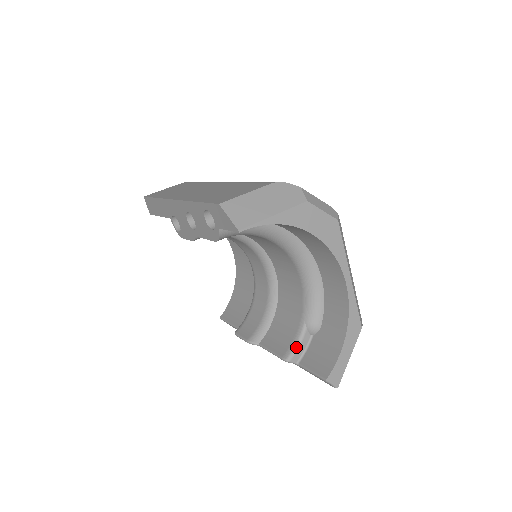
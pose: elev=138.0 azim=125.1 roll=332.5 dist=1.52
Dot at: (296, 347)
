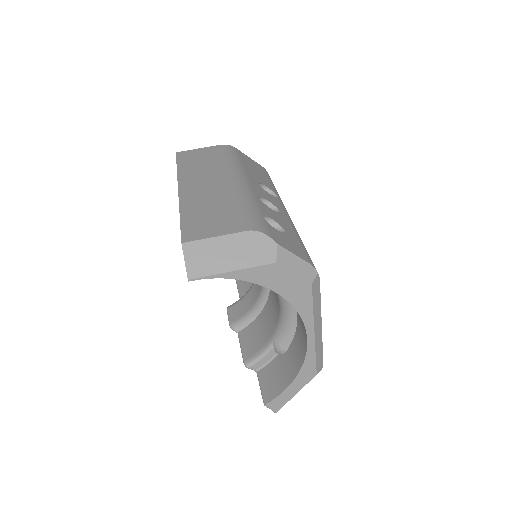
Dot at: (258, 358)
